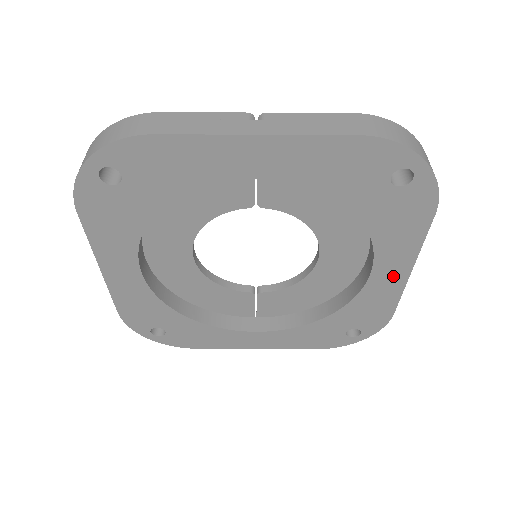
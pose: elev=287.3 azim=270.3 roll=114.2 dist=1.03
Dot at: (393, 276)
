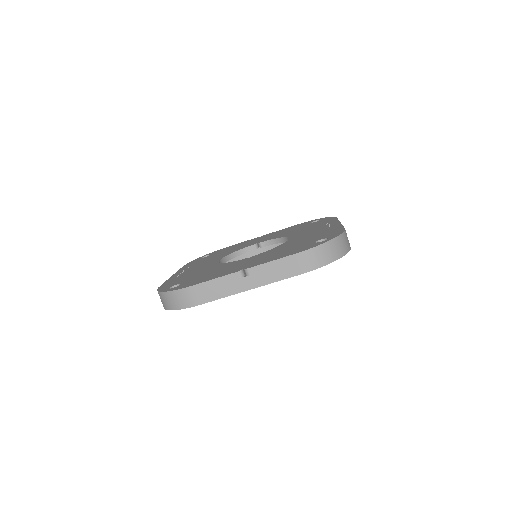
Dot at: occluded
